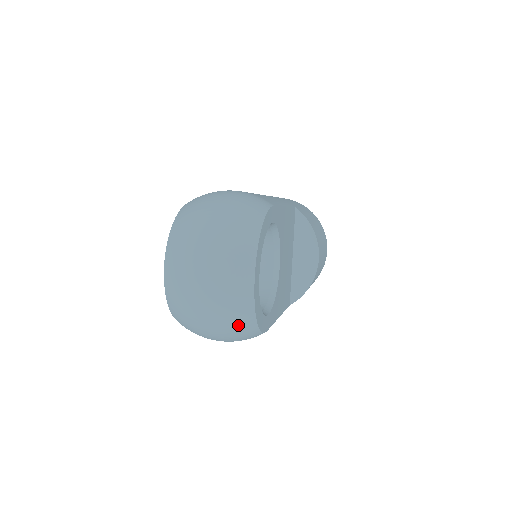
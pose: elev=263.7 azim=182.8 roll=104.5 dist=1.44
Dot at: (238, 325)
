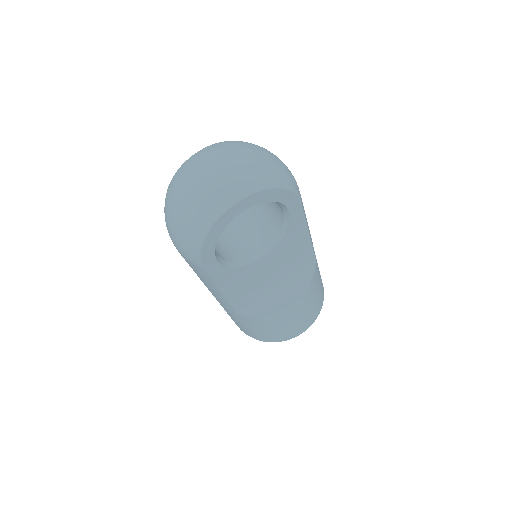
Dot at: (194, 223)
